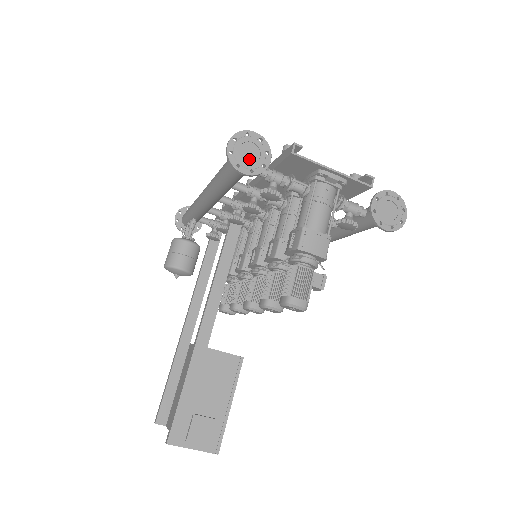
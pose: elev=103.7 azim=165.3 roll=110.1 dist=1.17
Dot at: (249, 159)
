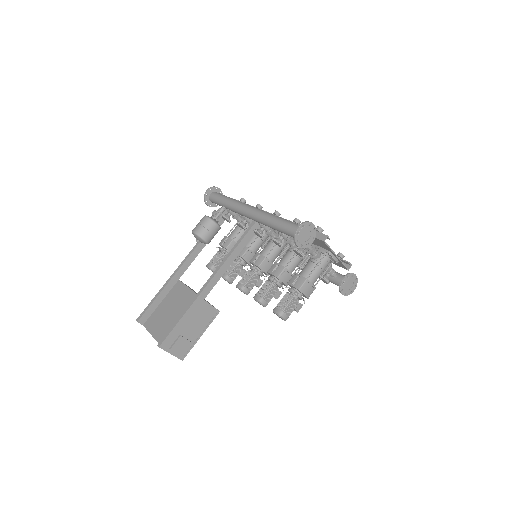
Dot at: (304, 238)
